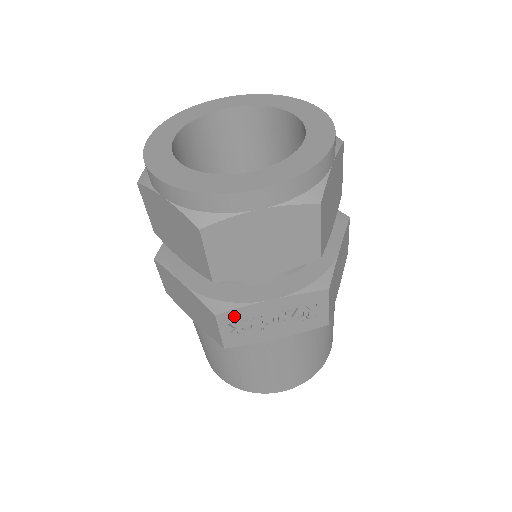
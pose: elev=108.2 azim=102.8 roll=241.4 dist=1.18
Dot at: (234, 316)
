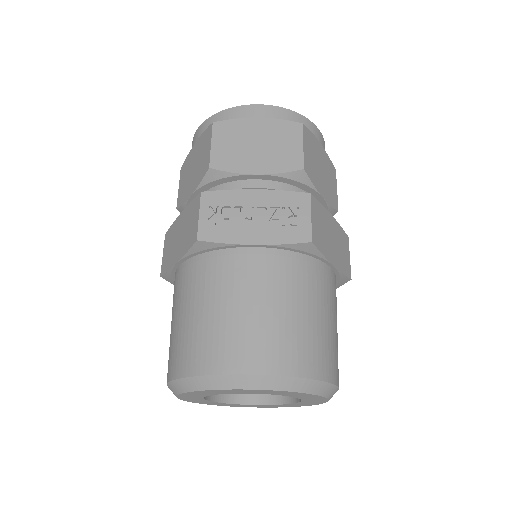
Dot at: (217, 199)
